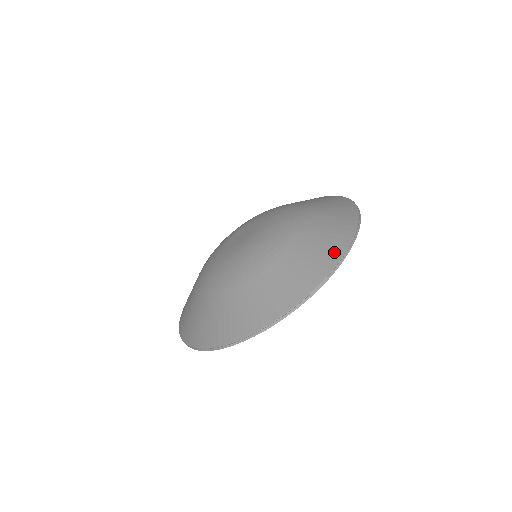
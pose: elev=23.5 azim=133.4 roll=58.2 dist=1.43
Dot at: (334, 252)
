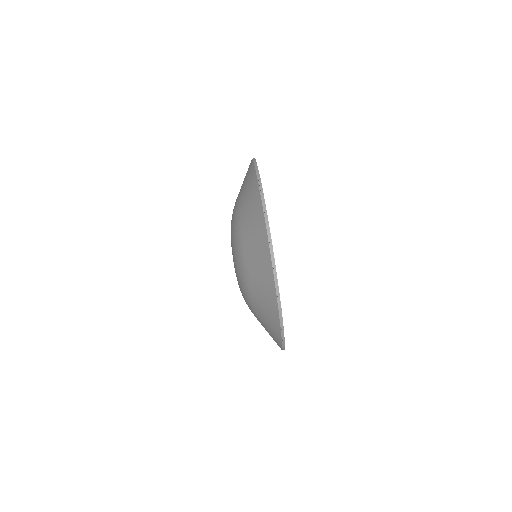
Dot at: (250, 170)
